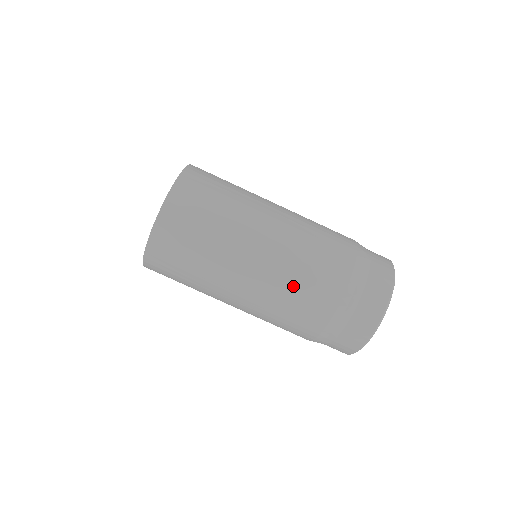
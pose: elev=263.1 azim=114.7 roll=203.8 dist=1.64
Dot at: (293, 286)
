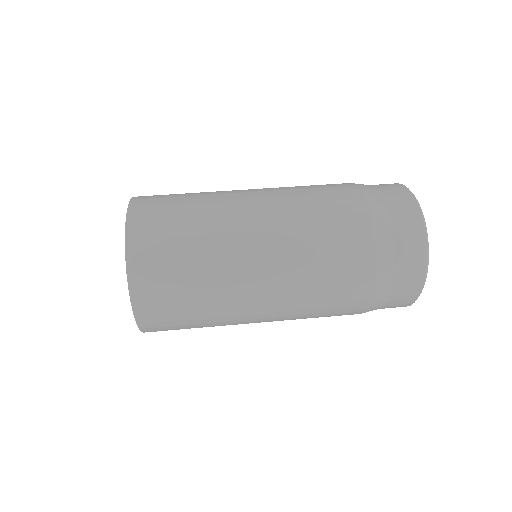
Dot at: (315, 269)
